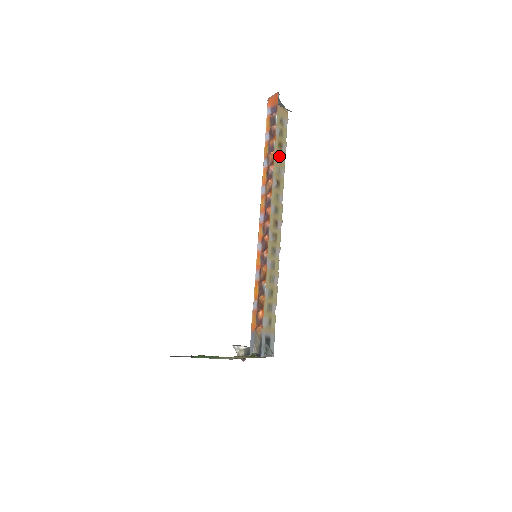
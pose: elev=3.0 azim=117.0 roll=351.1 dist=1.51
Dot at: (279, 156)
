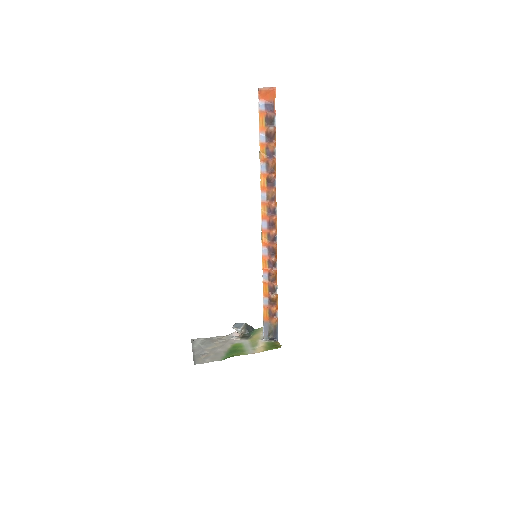
Dot at: occluded
